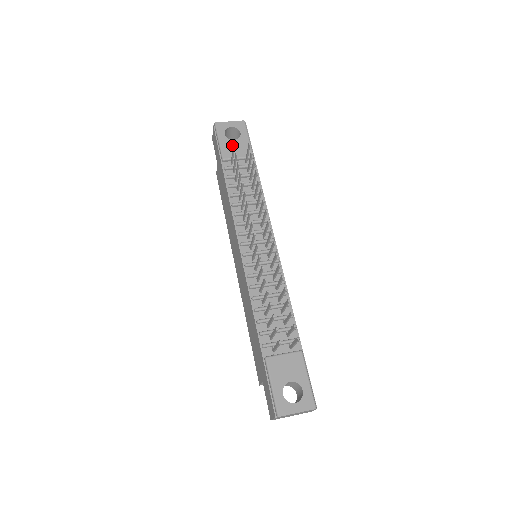
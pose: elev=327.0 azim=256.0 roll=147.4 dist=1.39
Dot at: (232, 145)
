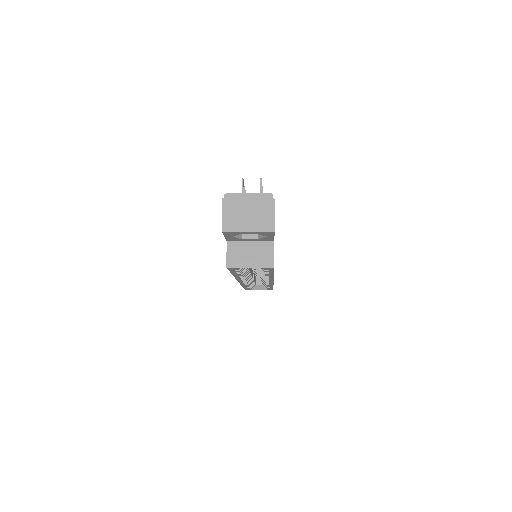
Dot at: occluded
